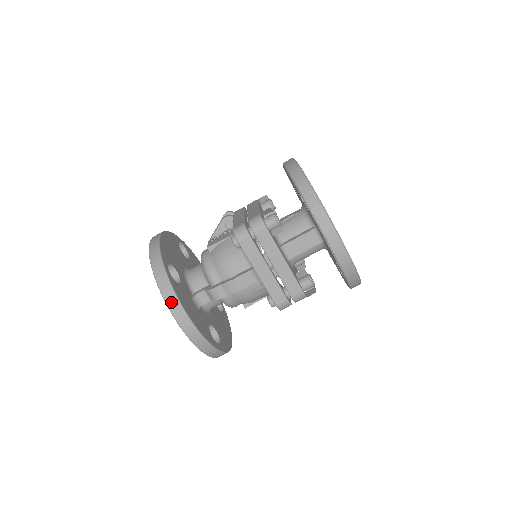
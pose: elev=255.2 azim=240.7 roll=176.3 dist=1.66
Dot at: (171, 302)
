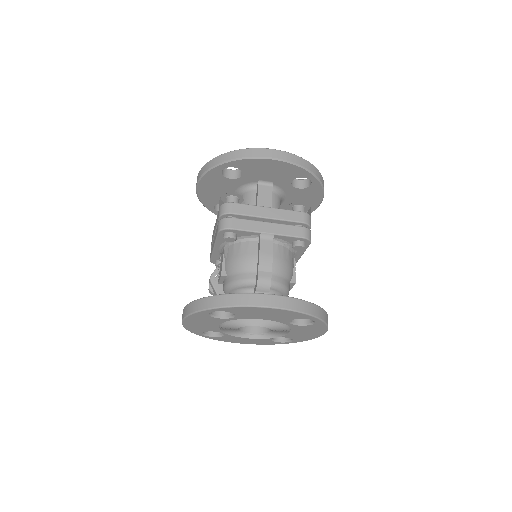
Dot at: (244, 301)
